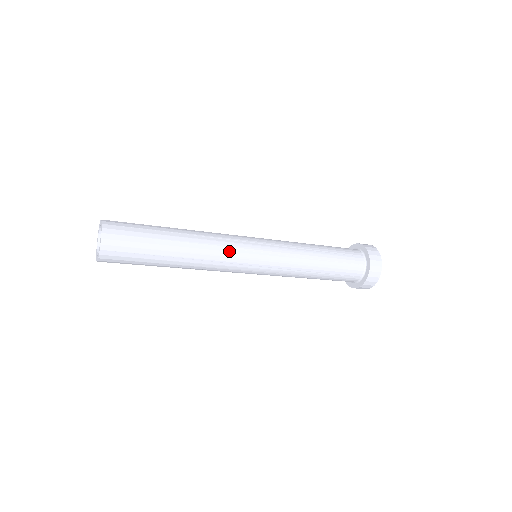
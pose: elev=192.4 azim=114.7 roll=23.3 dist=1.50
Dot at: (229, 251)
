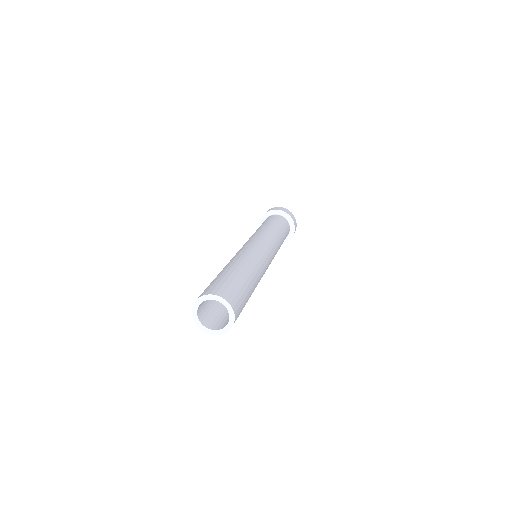
Dot at: occluded
